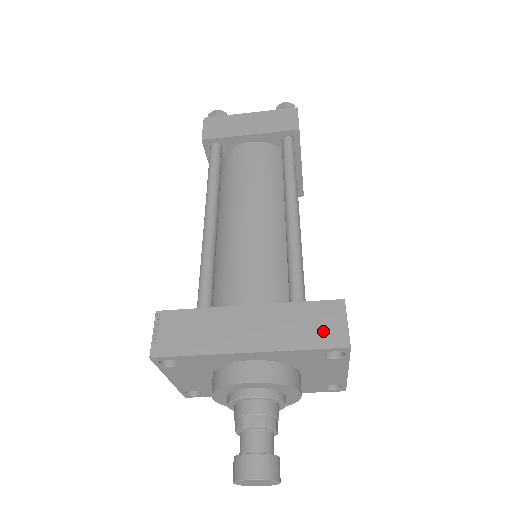
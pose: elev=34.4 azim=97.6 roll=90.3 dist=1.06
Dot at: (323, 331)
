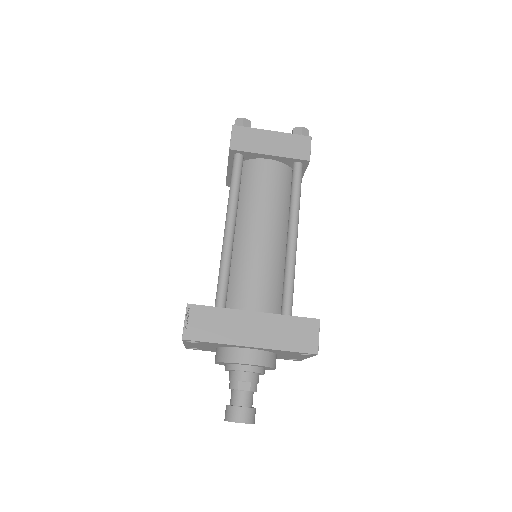
Dot at: (303, 340)
